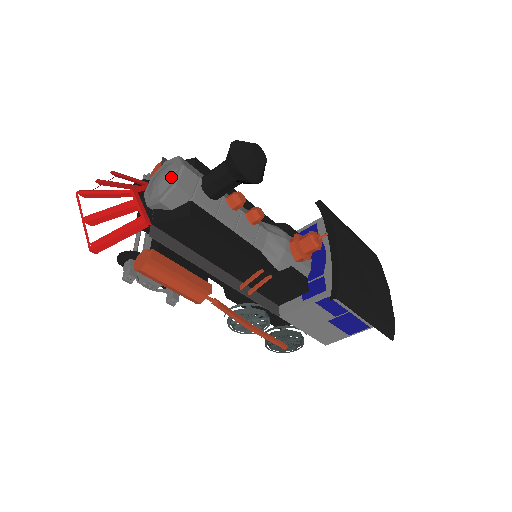
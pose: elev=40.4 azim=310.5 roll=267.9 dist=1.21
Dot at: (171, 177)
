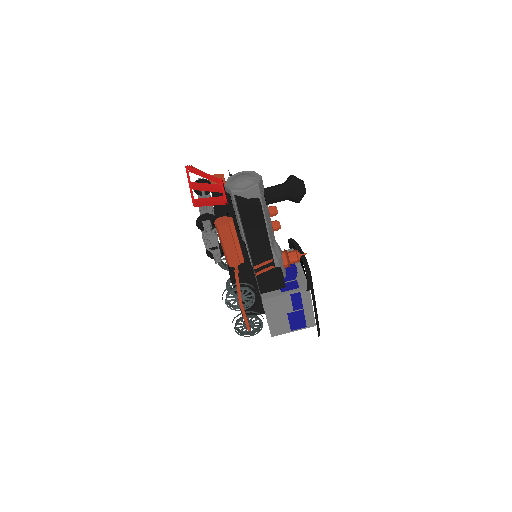
Dot at: (253, 180)
